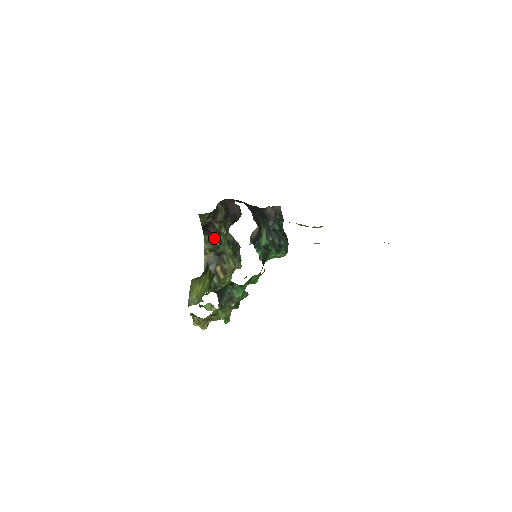
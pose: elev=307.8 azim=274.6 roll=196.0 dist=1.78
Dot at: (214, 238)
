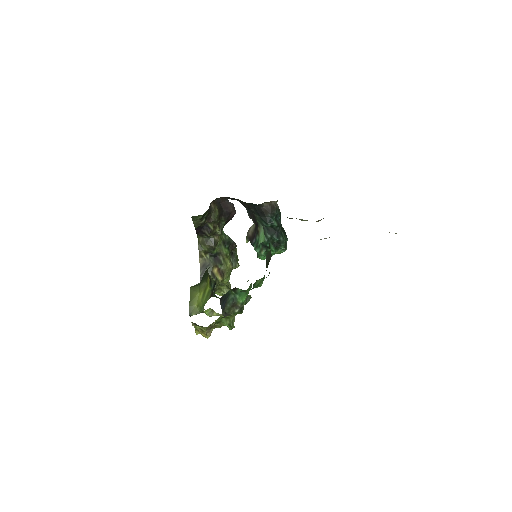
Dot at: (208, 239)
